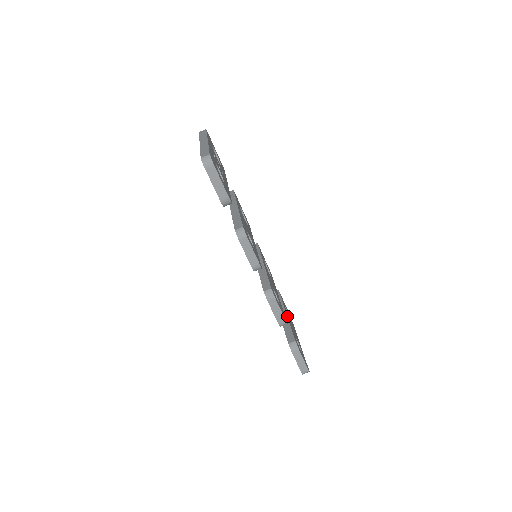
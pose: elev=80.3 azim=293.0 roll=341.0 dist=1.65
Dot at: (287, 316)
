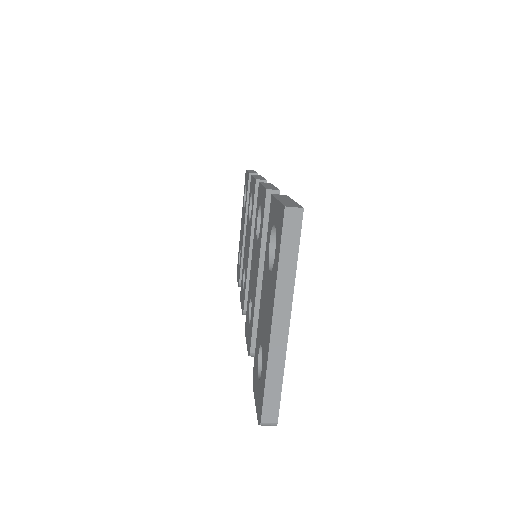
Dot at: occluded
